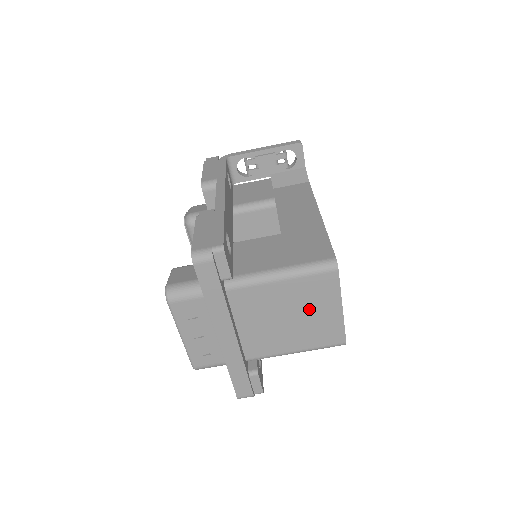
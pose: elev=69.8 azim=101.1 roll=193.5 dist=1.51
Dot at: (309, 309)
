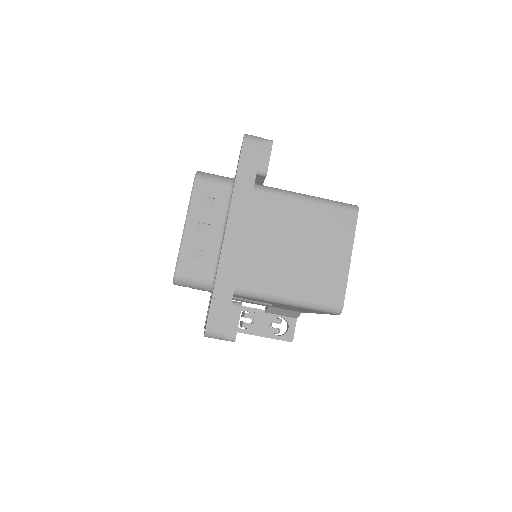
Dot at: (320, 245)
